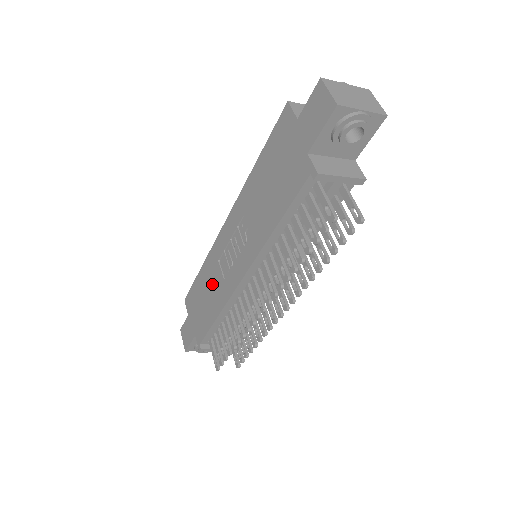
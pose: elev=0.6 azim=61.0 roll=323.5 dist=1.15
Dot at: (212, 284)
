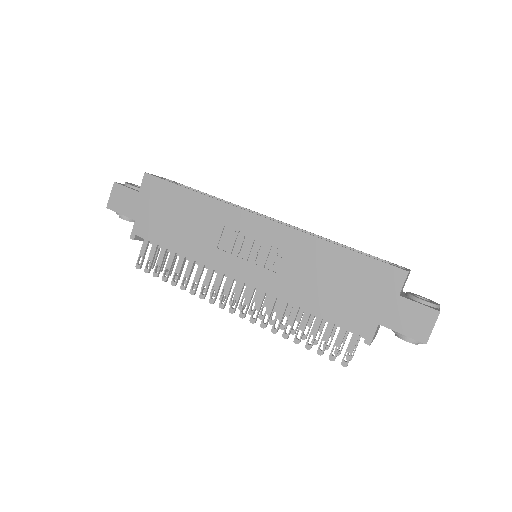
Dot at: (199, 227)
